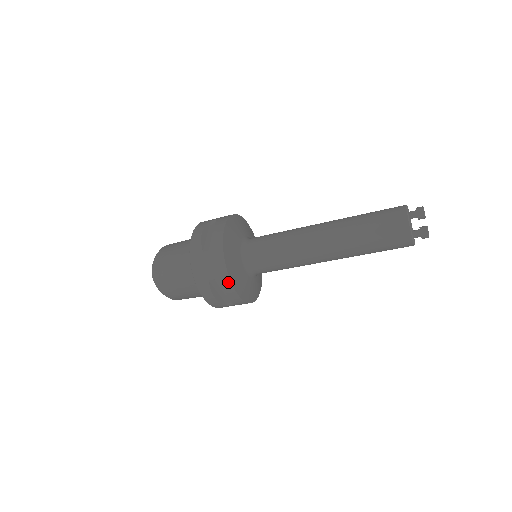
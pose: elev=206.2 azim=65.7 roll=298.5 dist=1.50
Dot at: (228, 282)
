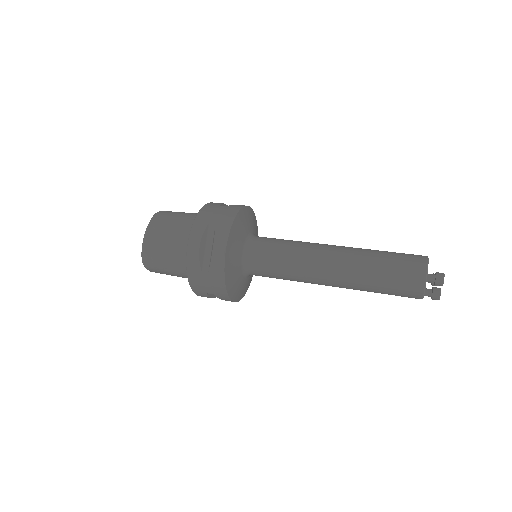
Dot at: (227, 299)
